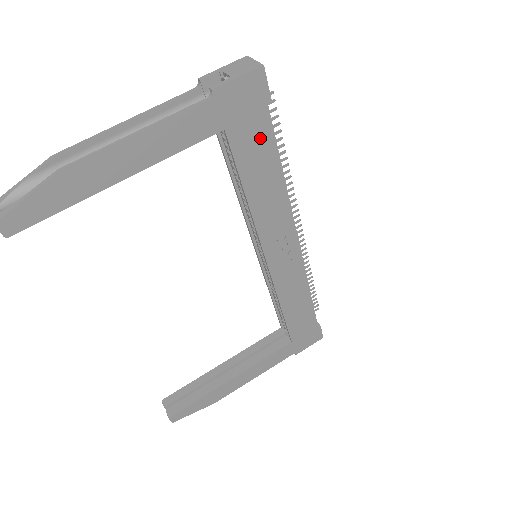
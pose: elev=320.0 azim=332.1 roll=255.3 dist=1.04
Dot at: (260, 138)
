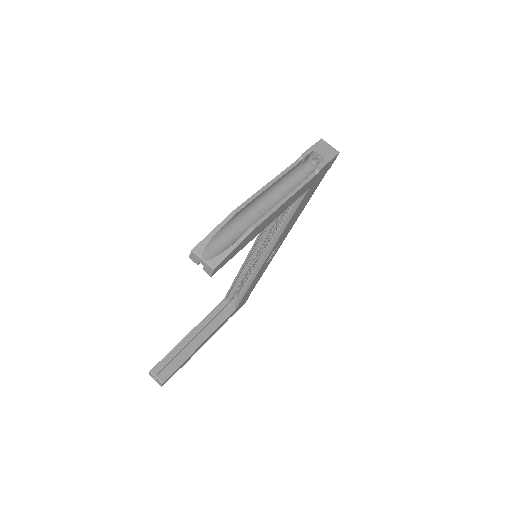
Dot at: (313, 190)
